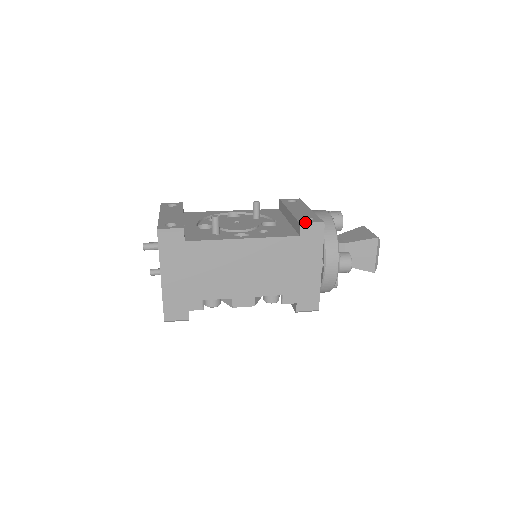
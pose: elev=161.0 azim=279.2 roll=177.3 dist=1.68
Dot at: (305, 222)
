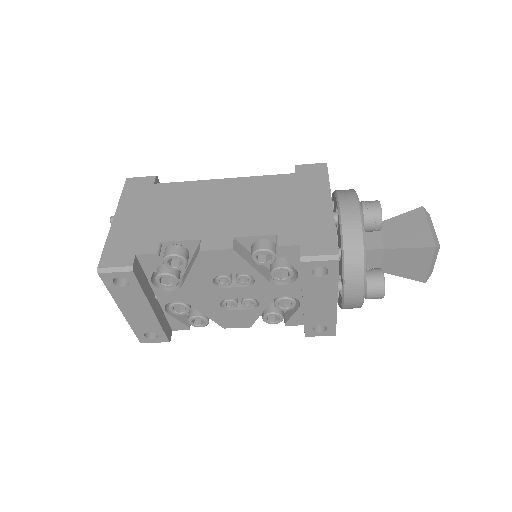
Dot at: occluded
